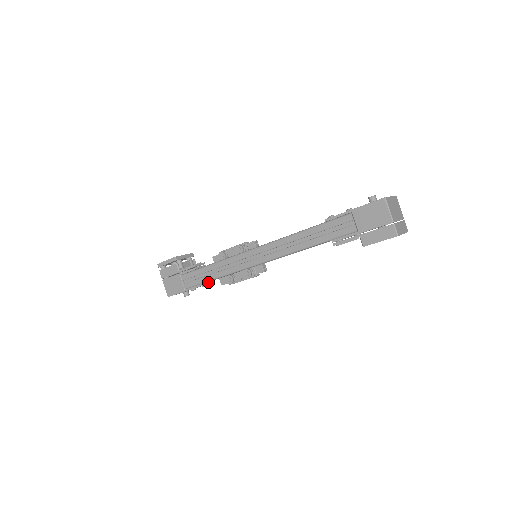
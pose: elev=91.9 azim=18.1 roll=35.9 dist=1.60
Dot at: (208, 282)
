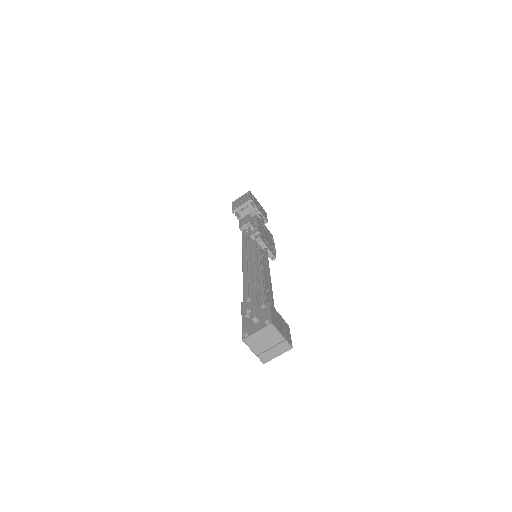
Dot at: occluded
